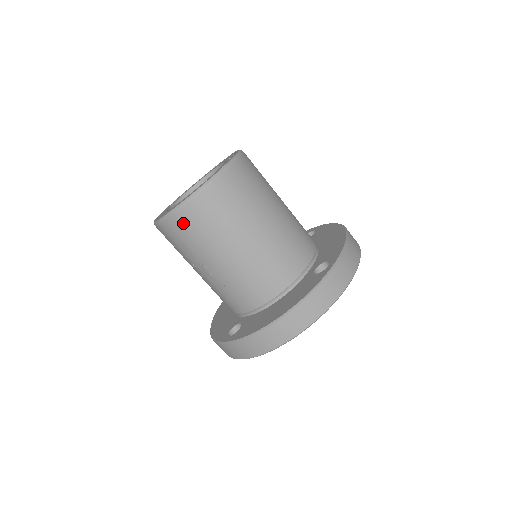
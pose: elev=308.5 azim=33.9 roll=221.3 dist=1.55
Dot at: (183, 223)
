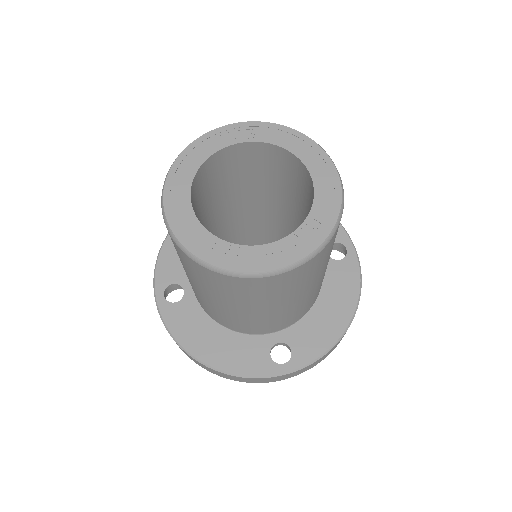
Dot at: (182, 255)
